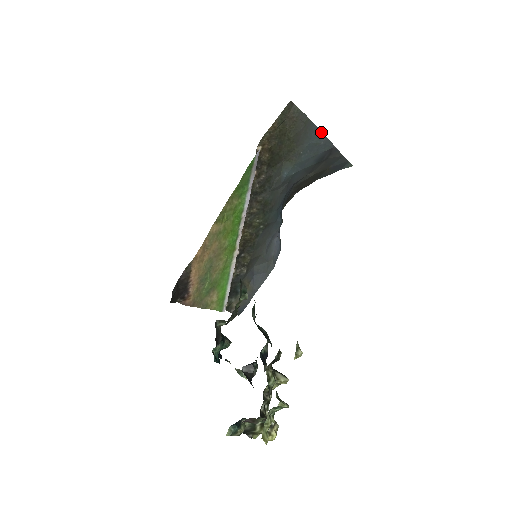
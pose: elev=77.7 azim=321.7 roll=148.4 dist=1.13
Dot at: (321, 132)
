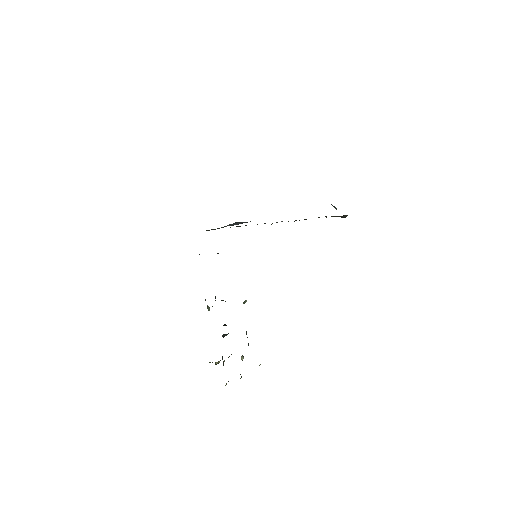
Dot at: occluded
